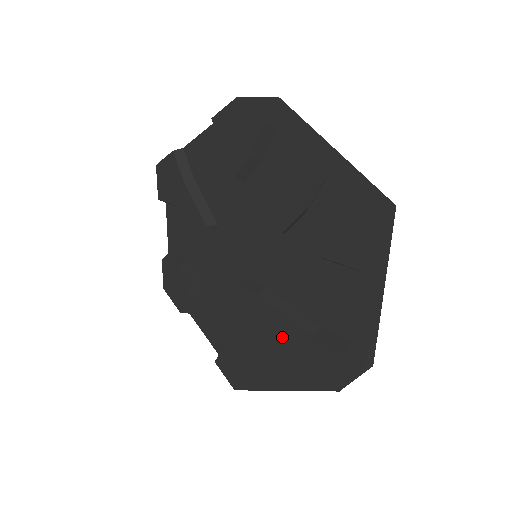
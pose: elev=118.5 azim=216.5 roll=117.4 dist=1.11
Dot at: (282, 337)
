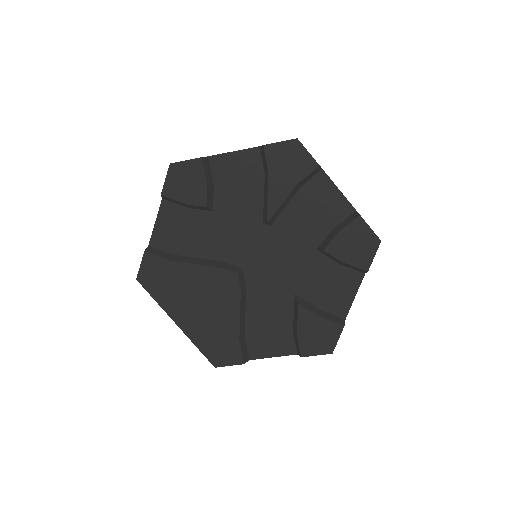
Dot at: (221, 317)
